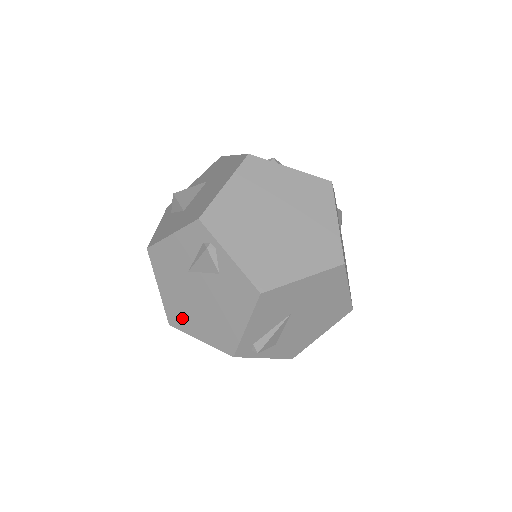
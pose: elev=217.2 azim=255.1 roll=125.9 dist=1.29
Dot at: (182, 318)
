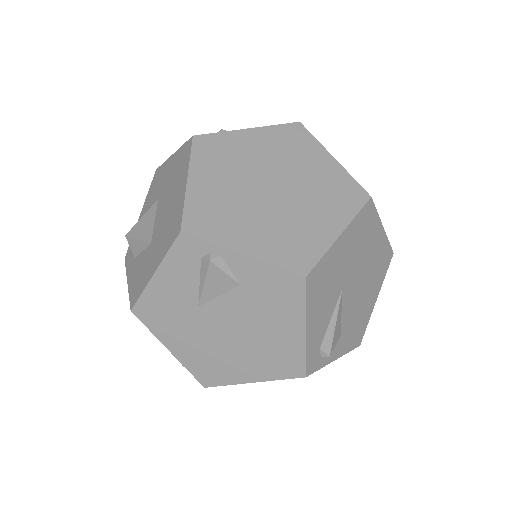
Dot at: (217, 369)
